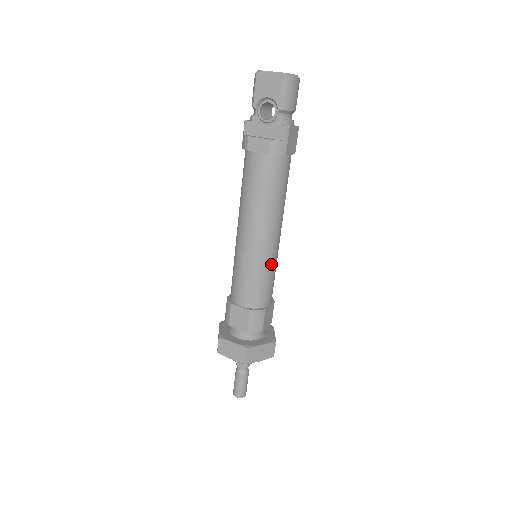
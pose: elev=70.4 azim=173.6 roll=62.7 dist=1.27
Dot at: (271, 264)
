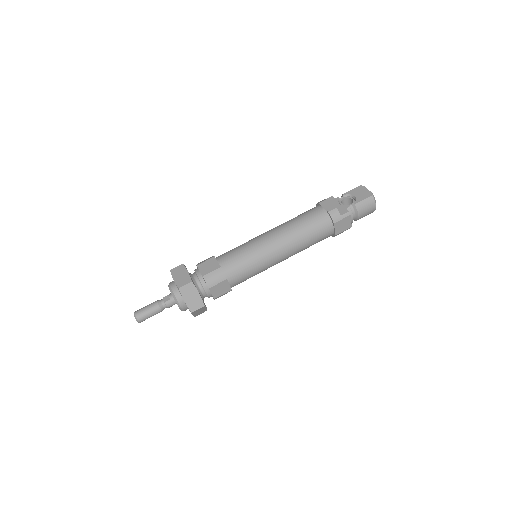
Dot at: (261, 263)
